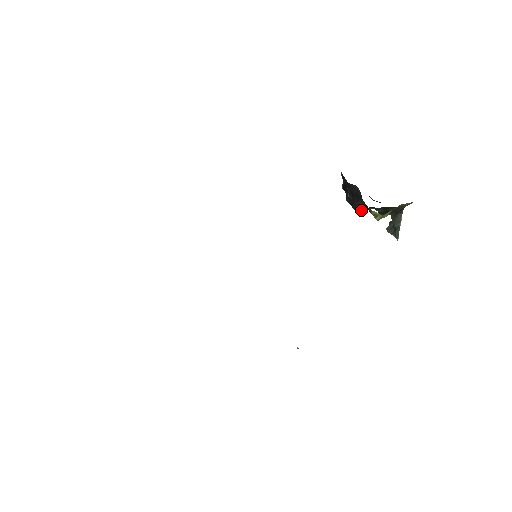
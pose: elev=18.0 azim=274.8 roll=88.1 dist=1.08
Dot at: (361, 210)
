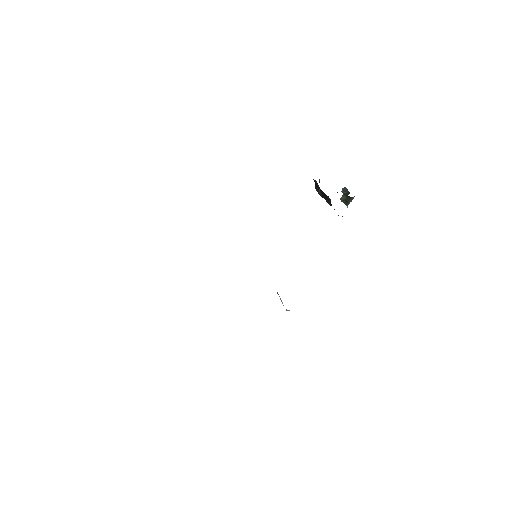
Dot at: occluded
